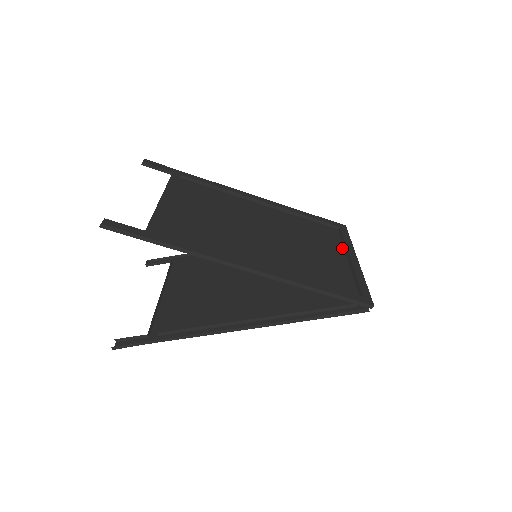
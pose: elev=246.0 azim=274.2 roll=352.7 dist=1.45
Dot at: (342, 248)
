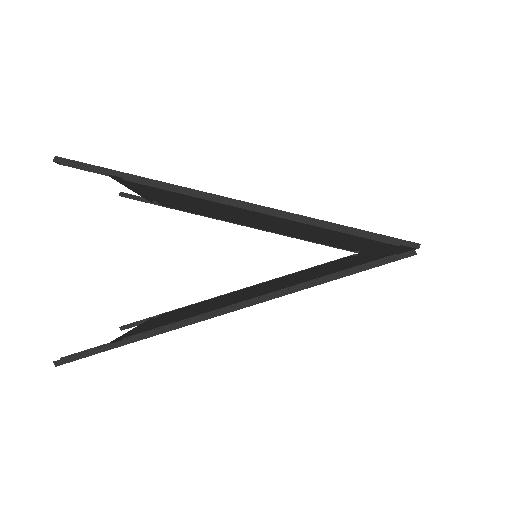
Dot at: (361, 249)
